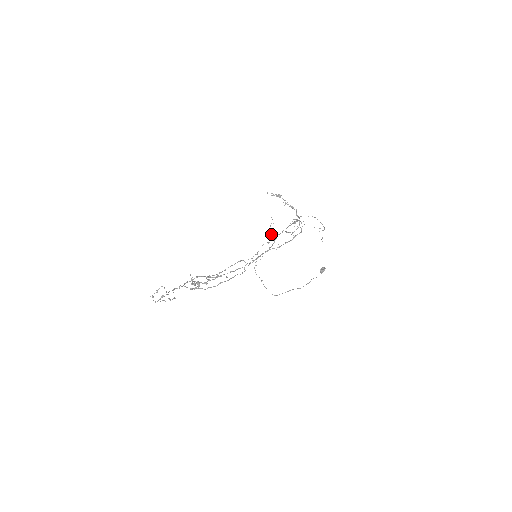
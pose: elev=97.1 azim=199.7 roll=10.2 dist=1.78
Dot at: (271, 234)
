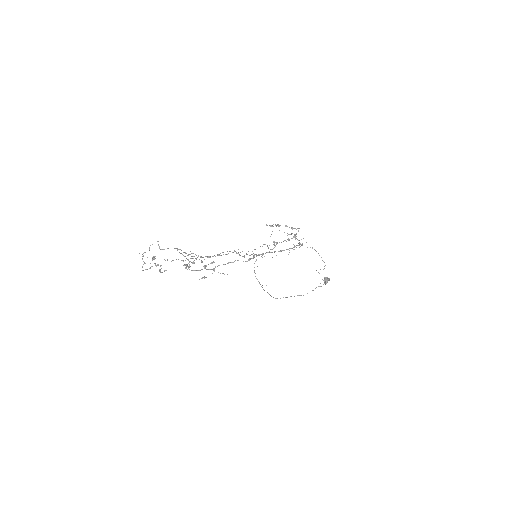
Dot at: occluded
